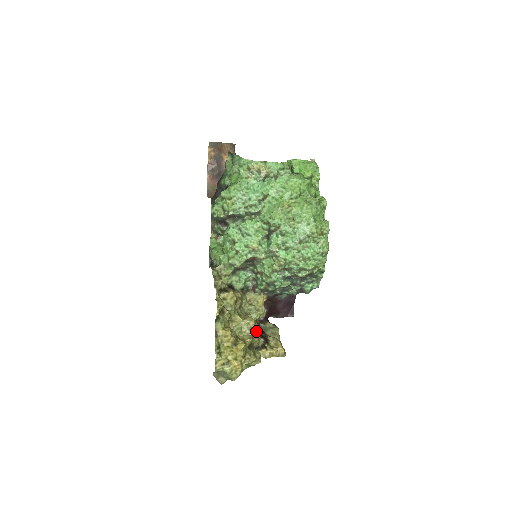
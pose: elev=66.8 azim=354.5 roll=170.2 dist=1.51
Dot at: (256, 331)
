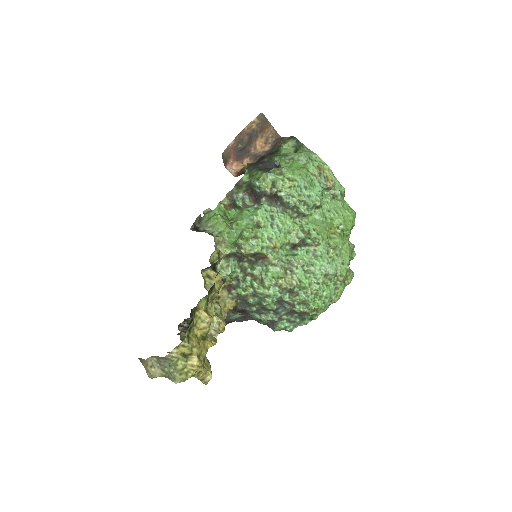
Dot at: occluded
